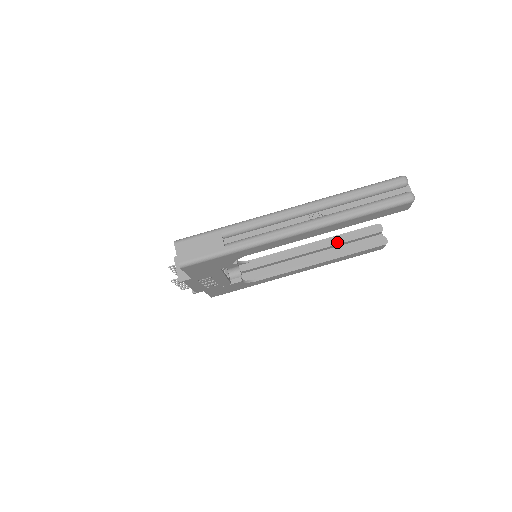
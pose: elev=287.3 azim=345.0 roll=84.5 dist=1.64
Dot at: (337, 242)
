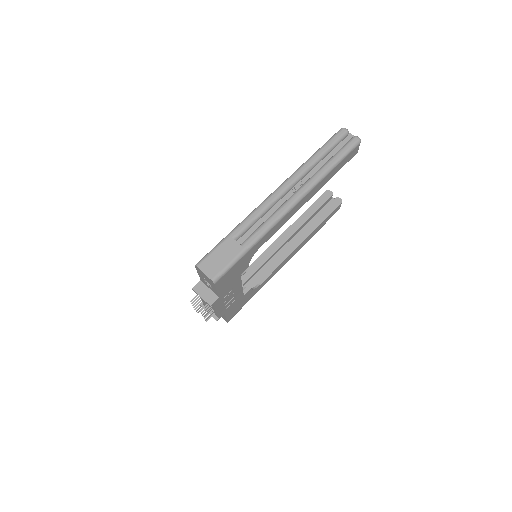
Dot at: (305, 220)
